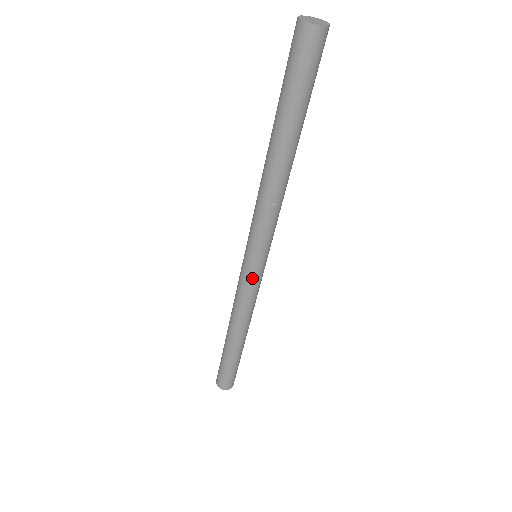
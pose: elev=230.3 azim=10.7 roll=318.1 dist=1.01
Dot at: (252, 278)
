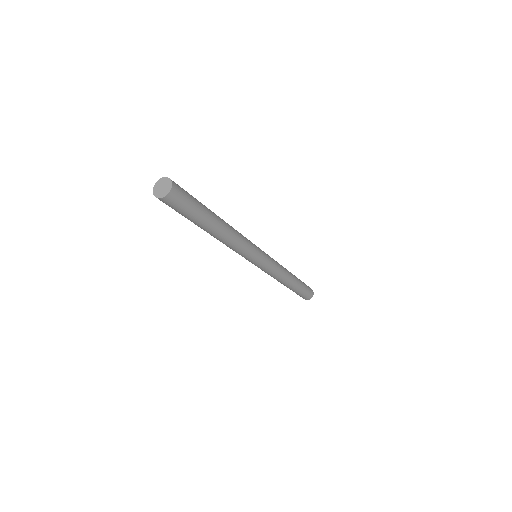
Dot at: (258, 267)
